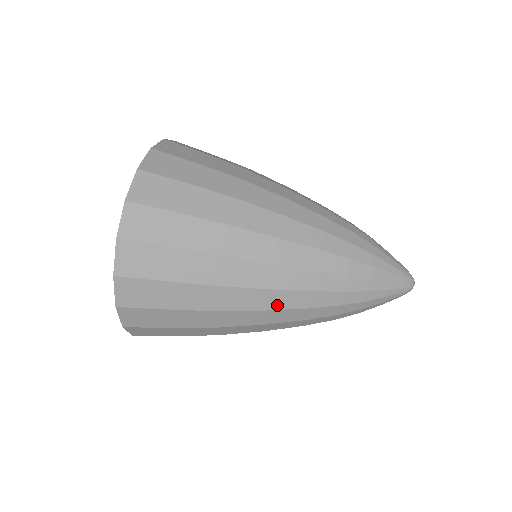
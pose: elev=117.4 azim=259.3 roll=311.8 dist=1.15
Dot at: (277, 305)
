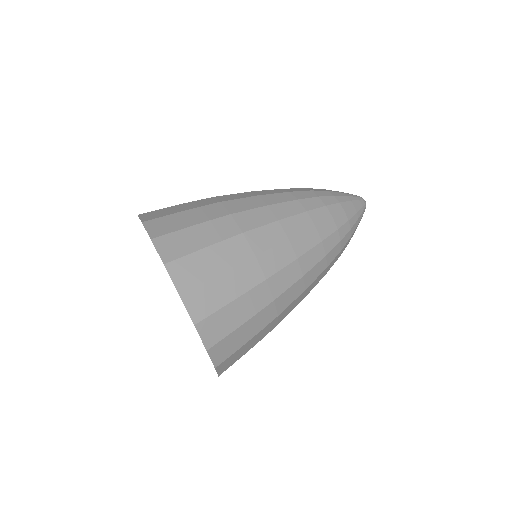
Dot at: occluded
